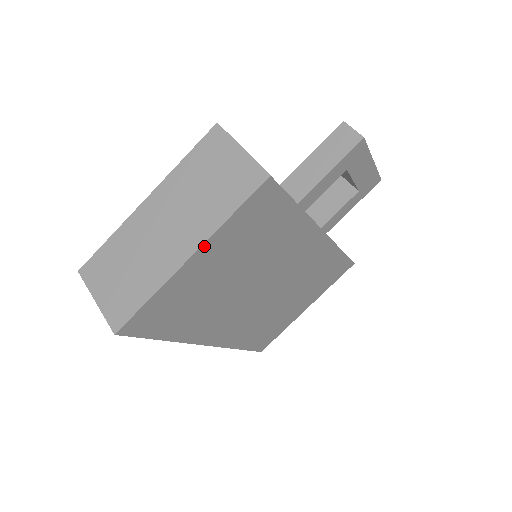
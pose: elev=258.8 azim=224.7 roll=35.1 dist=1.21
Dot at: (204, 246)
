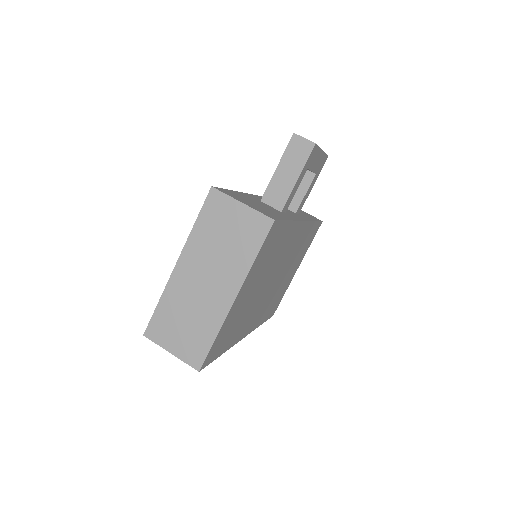
Dot at: (242, 286)
